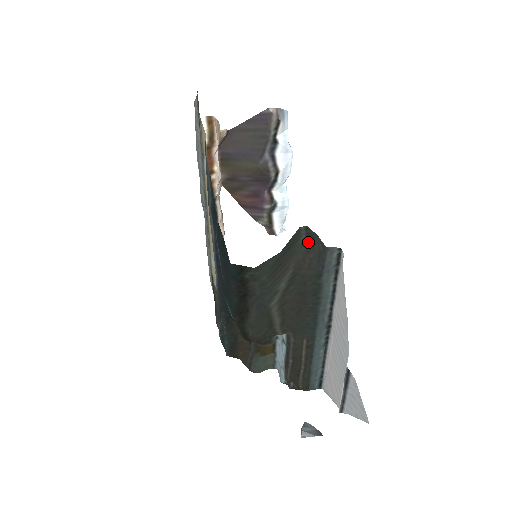
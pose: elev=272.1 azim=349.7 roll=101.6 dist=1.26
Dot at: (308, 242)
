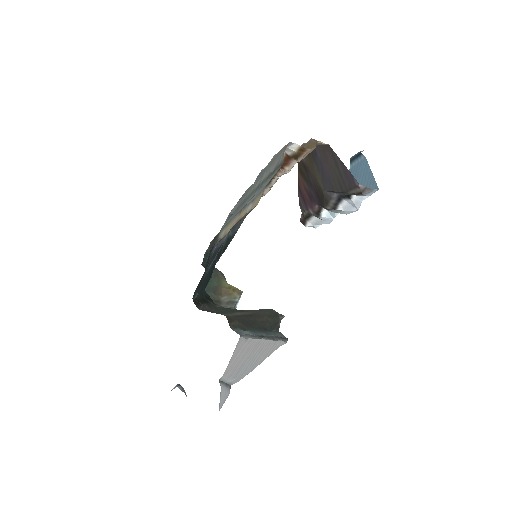
Dot at: (275, 313)
